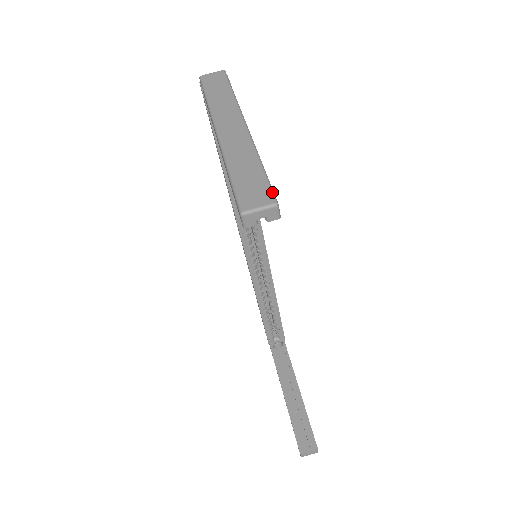
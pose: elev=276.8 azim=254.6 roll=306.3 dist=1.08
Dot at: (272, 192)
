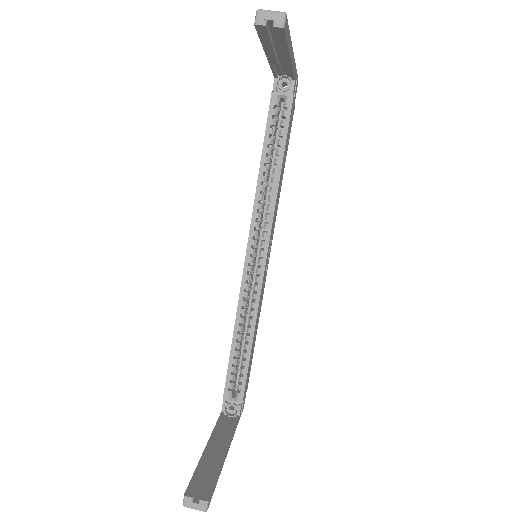
Dot at: (286, 17)
